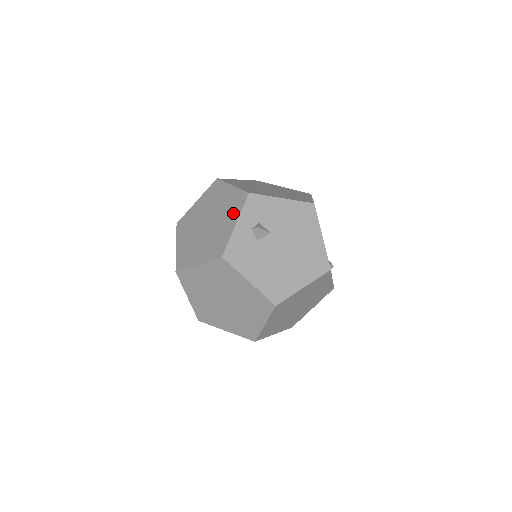
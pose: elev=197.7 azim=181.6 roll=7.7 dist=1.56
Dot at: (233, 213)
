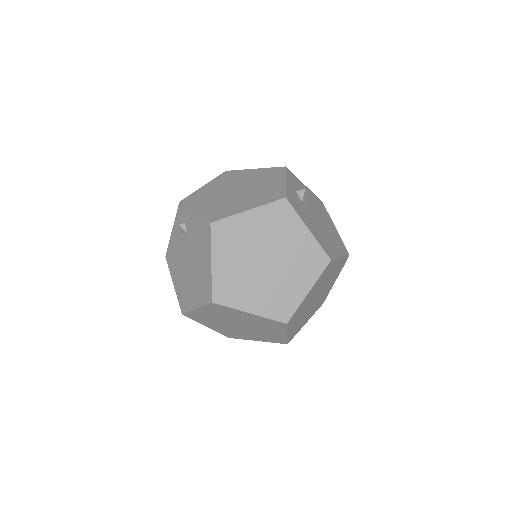
Dot at: (275, 177)
